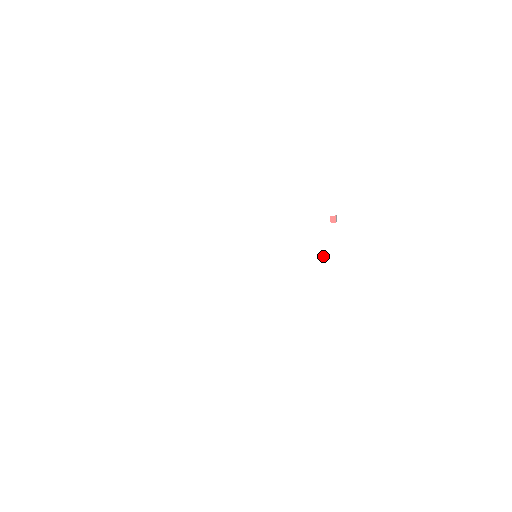
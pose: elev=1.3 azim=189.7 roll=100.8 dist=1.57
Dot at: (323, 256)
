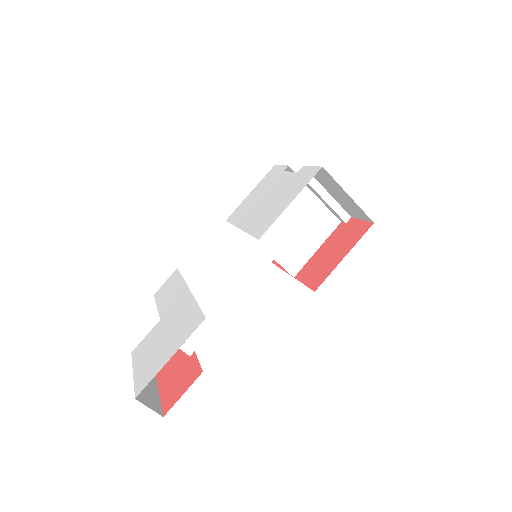
Dot at: (290, 182)
